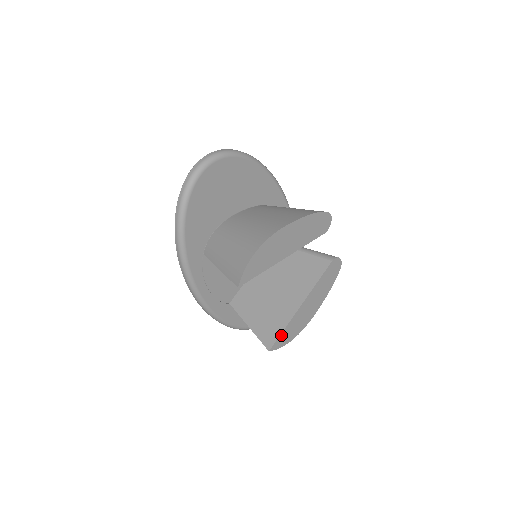
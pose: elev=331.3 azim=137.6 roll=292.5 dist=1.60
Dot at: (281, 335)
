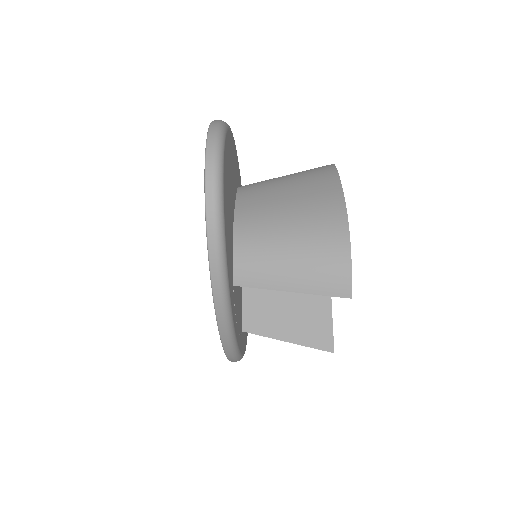
Dot at: (332, 328)
